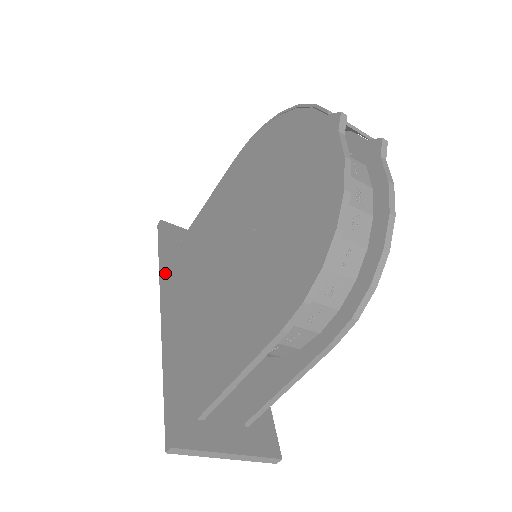
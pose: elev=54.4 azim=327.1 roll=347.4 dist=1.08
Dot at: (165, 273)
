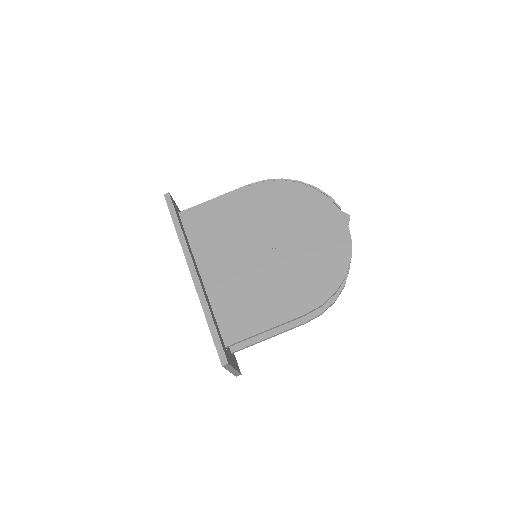
Dot at: occluded
